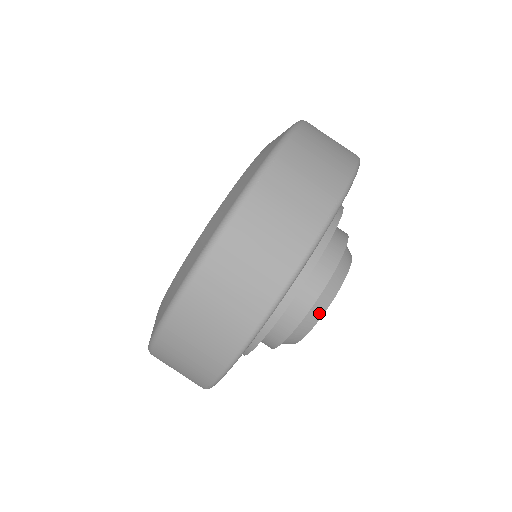
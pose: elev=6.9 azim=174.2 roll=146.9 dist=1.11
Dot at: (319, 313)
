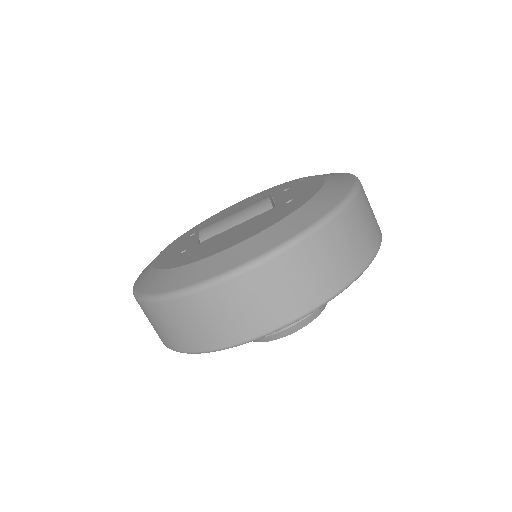
Dot at: (269, 339)
